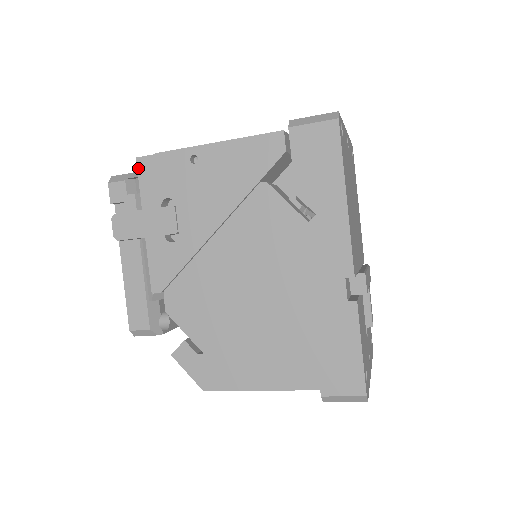
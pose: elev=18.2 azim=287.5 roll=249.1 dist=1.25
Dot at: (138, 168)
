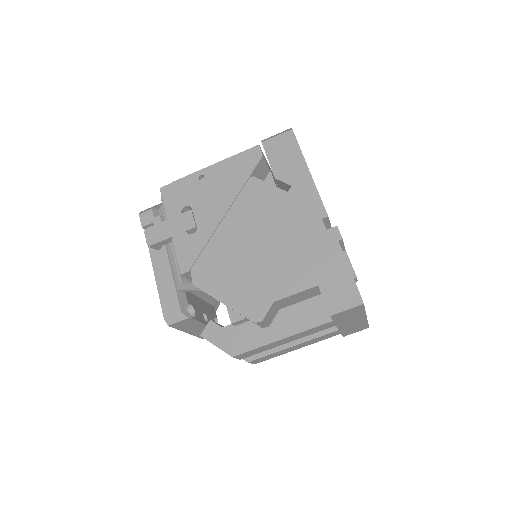
Dot at: (162, 194)
